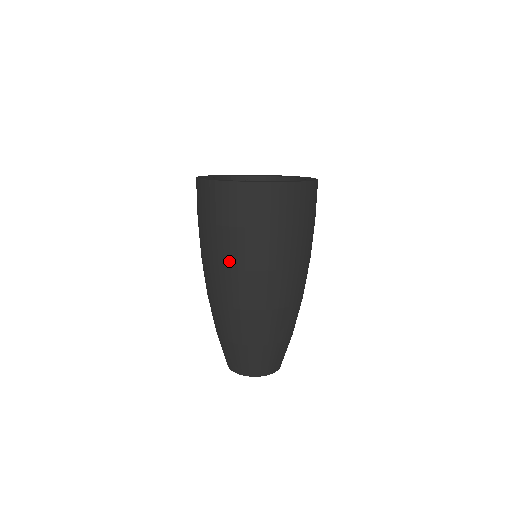
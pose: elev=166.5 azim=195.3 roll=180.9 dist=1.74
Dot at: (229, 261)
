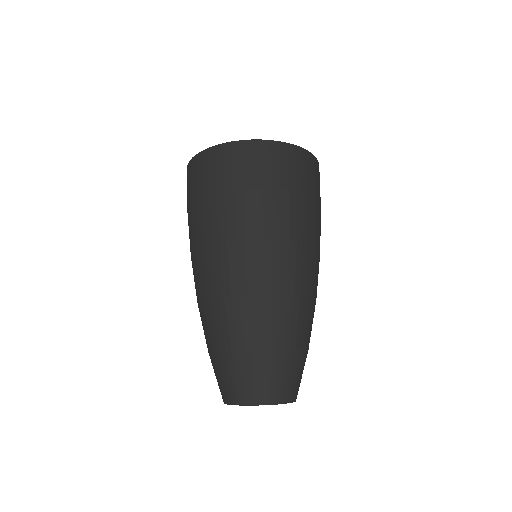
Dot at: (295, 232)
